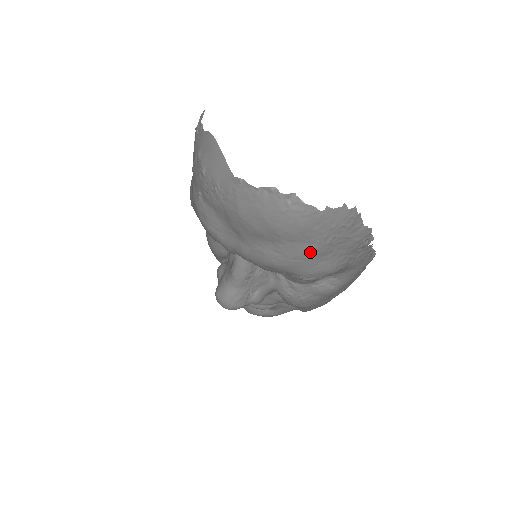
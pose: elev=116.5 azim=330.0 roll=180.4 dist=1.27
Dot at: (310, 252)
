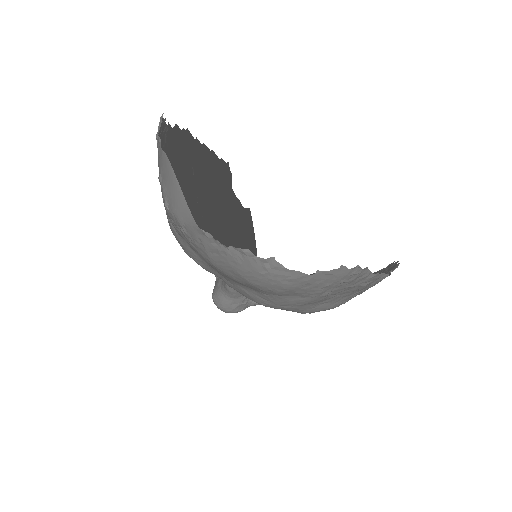
Dot at: (303, 302)
